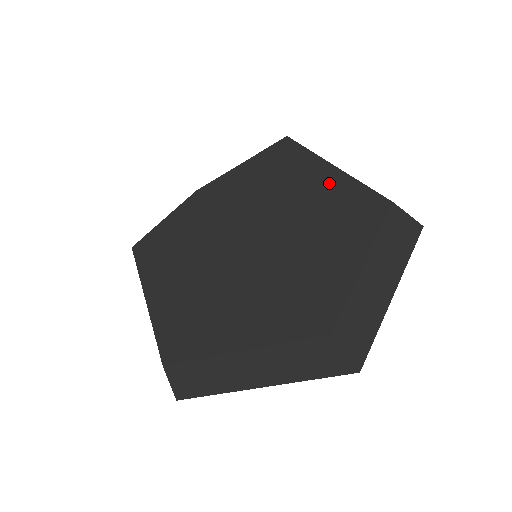
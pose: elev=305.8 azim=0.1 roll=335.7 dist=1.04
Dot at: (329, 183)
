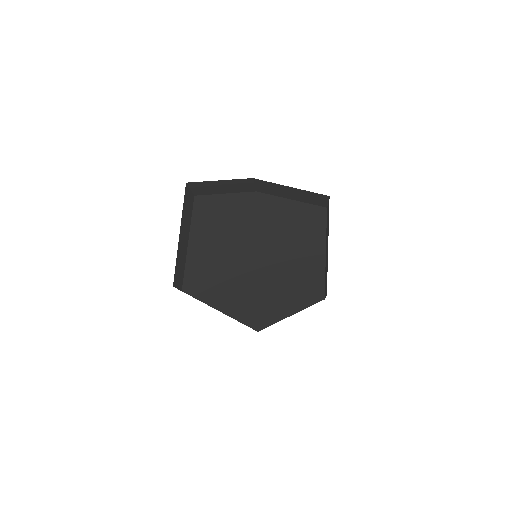
Dot at: (315, 264)
